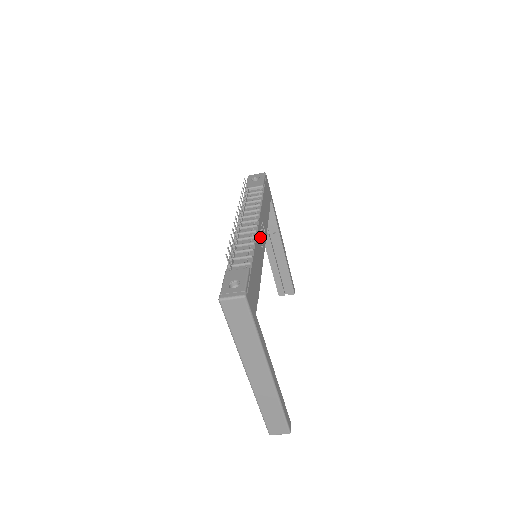
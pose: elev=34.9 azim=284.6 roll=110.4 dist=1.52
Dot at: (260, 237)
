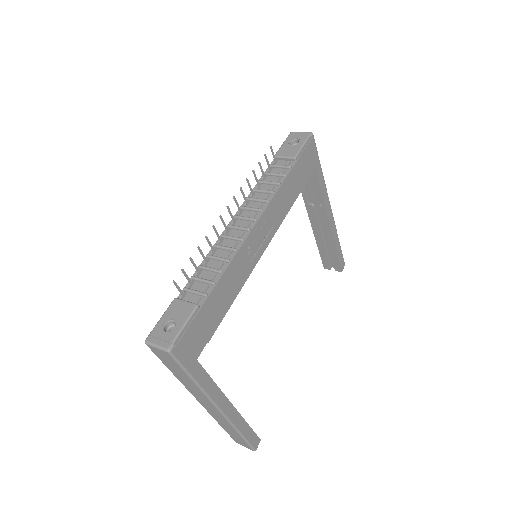
Dot at: (254, 243)
